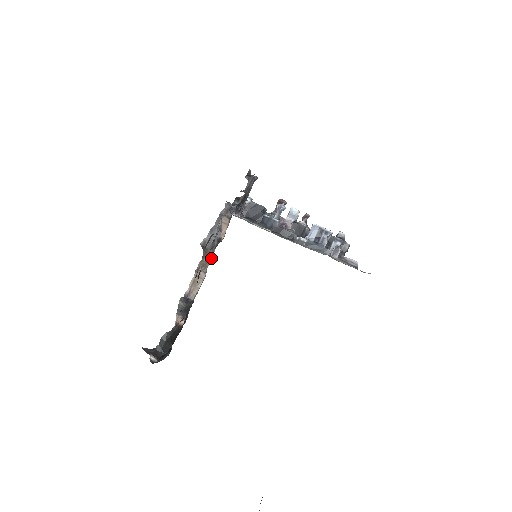
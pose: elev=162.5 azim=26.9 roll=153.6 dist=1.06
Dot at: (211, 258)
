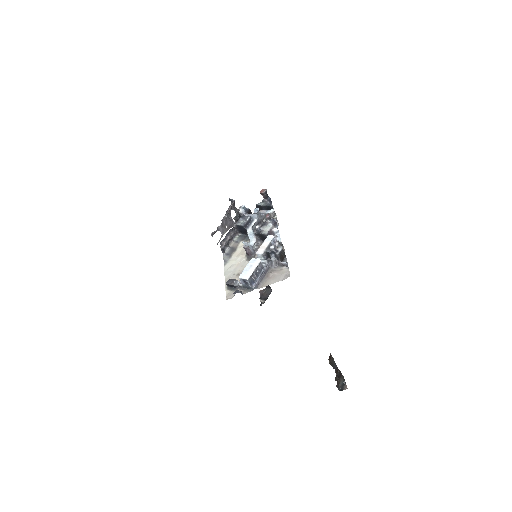
Dot at: occluded
